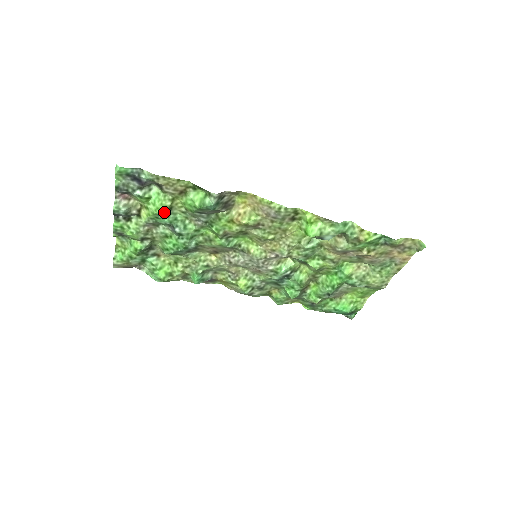
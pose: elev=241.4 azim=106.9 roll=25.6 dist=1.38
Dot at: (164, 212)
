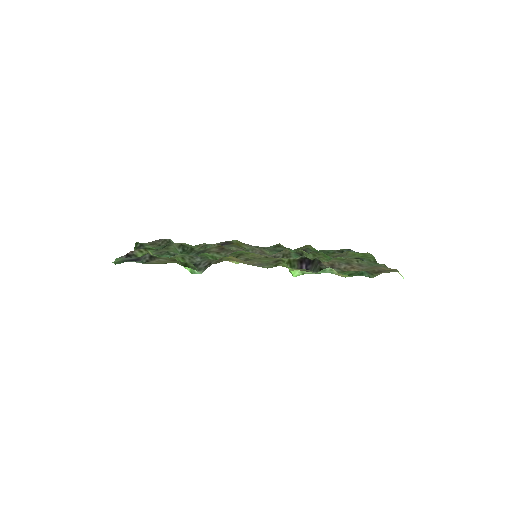
Dot at: occluded
